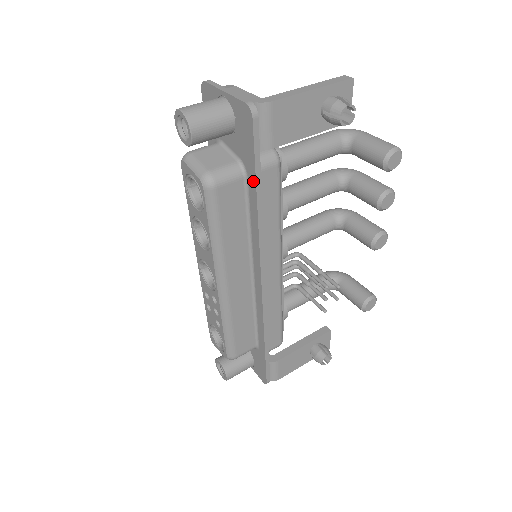
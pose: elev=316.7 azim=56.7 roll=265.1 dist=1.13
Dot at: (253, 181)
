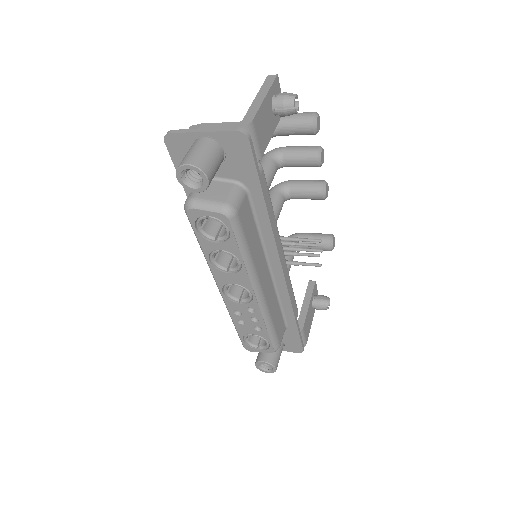
Dot at: (258, 191)
